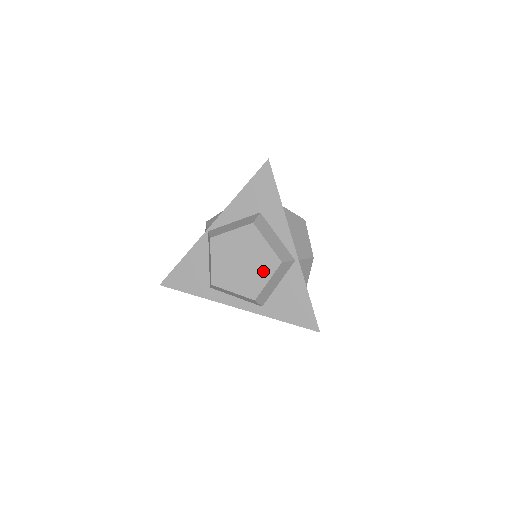
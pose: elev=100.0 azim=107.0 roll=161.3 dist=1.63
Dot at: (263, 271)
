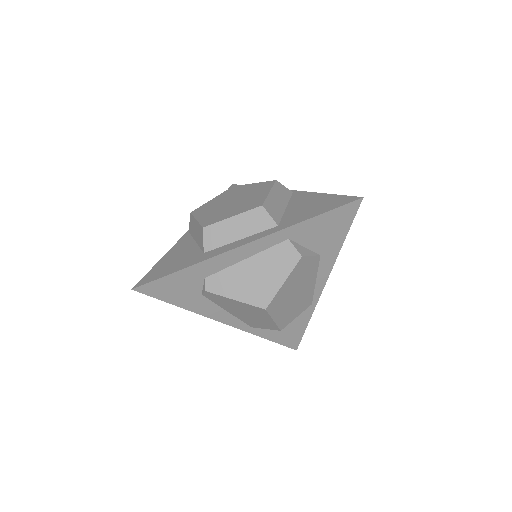
Dot at: (259, 192)
